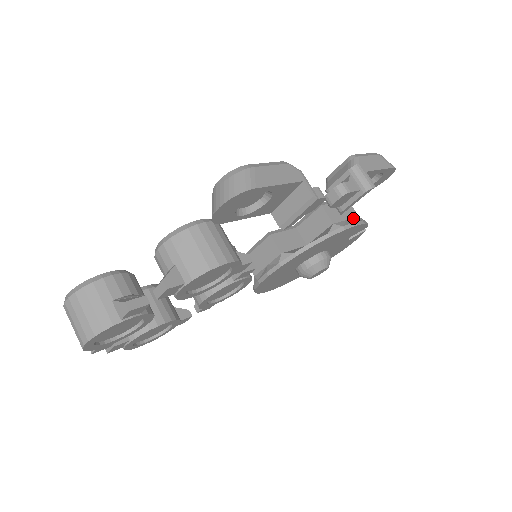
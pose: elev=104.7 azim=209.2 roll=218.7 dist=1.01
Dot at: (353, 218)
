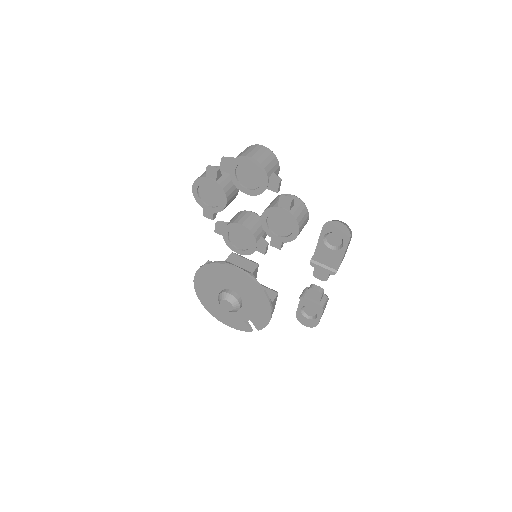
Dot at: occluded
